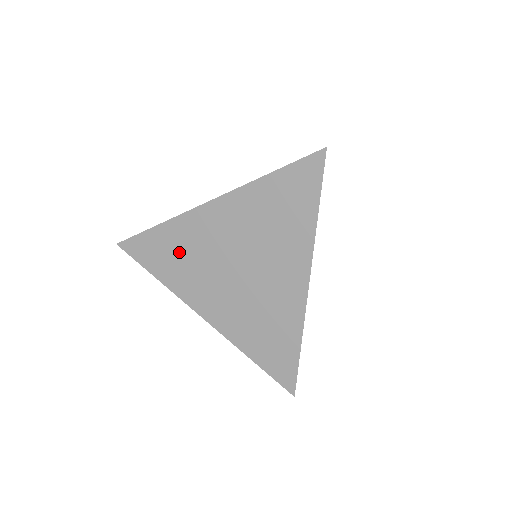
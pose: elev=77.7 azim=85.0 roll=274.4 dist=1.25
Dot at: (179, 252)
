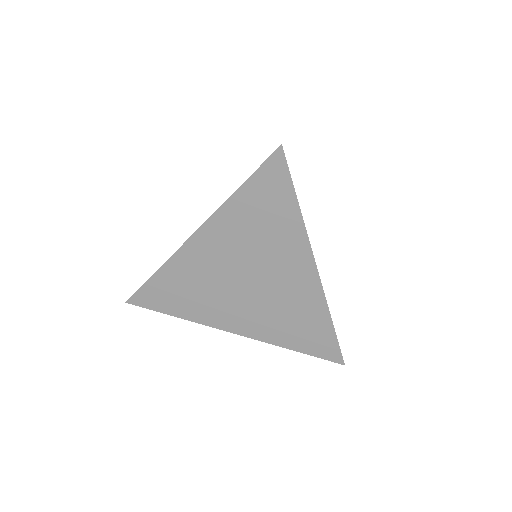
Dot at: (186, 288)
